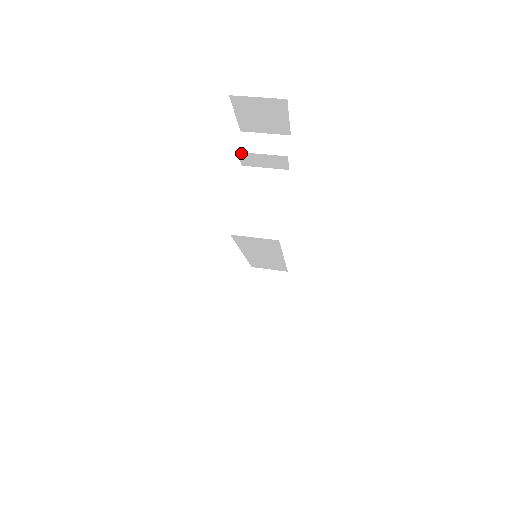
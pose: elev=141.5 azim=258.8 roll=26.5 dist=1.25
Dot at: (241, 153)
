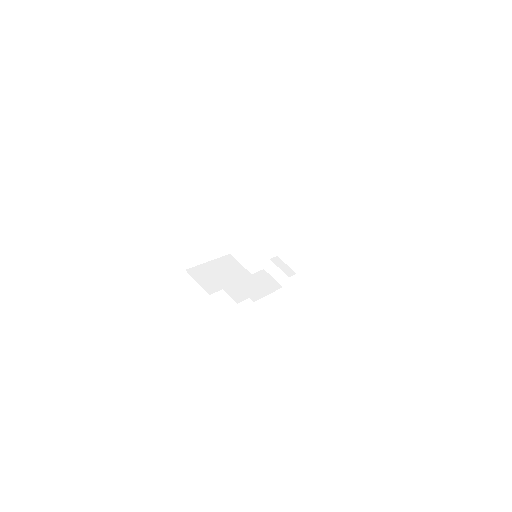
Dot at: (245, 207)
